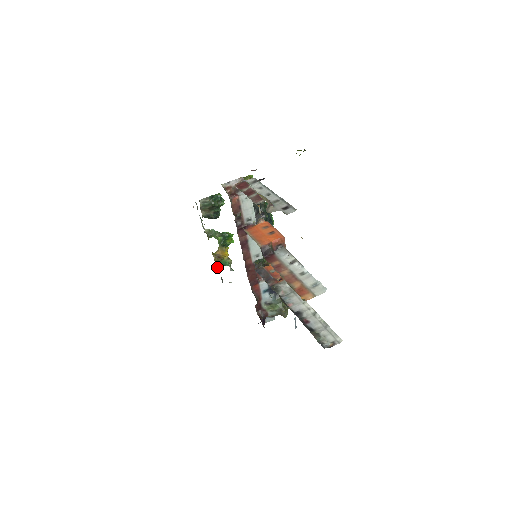
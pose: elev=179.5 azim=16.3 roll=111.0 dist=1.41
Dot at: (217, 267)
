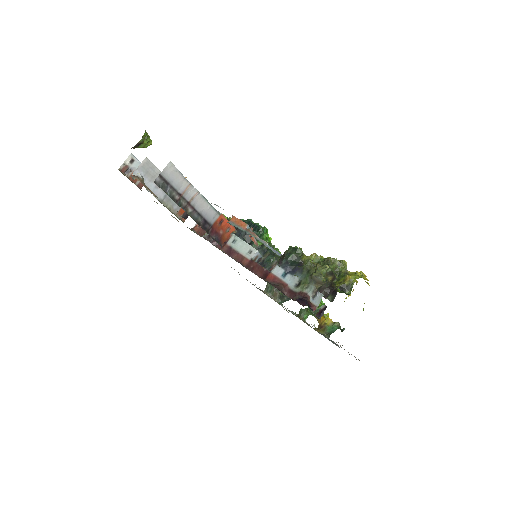
Dot at: occluded
